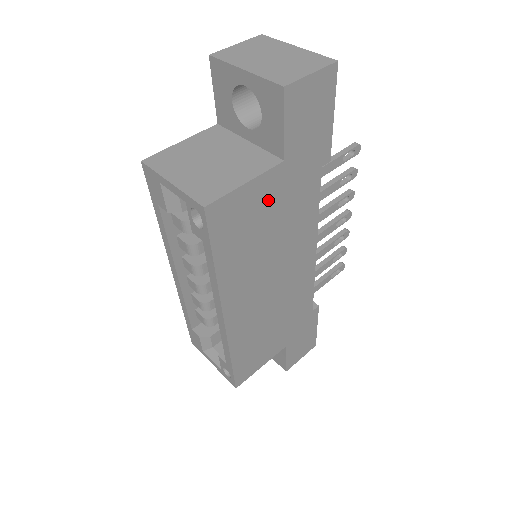
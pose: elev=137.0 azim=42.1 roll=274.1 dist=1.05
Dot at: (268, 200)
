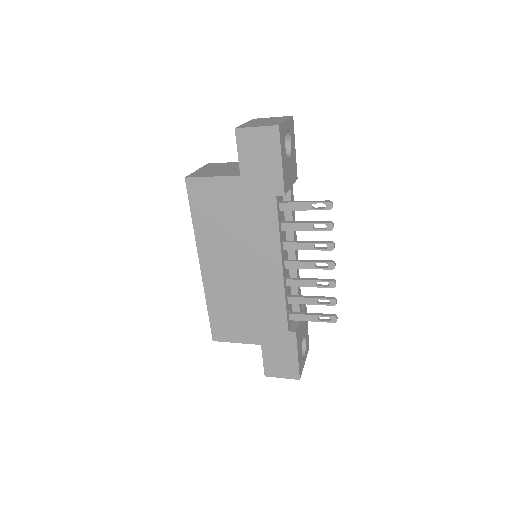
Dot at: (230, 197)
